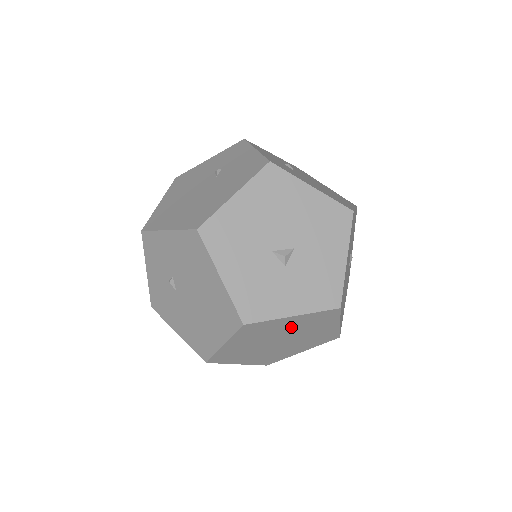
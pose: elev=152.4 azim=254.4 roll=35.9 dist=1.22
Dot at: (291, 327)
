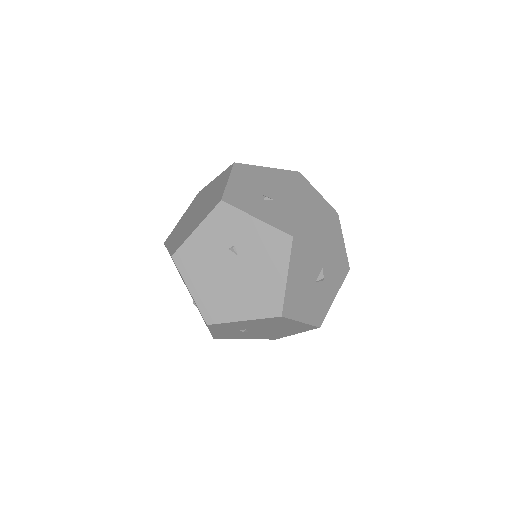
Dot at: occluded
